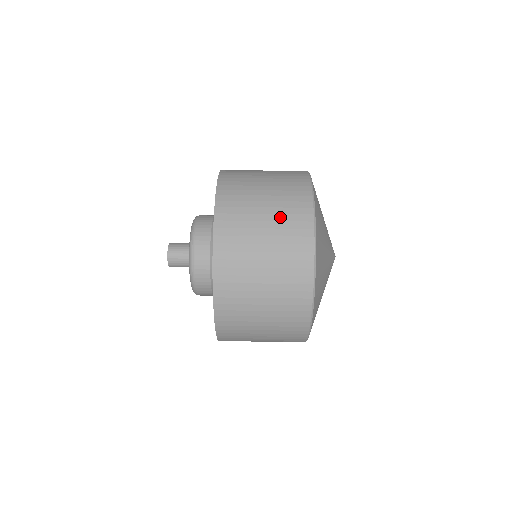
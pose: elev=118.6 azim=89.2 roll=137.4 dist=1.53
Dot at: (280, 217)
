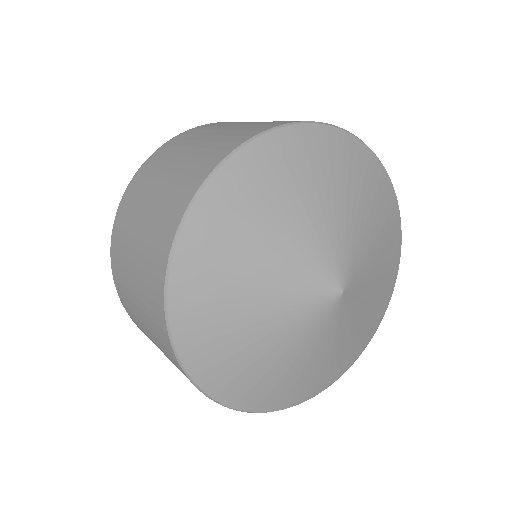
Dot at: (249, 125)
